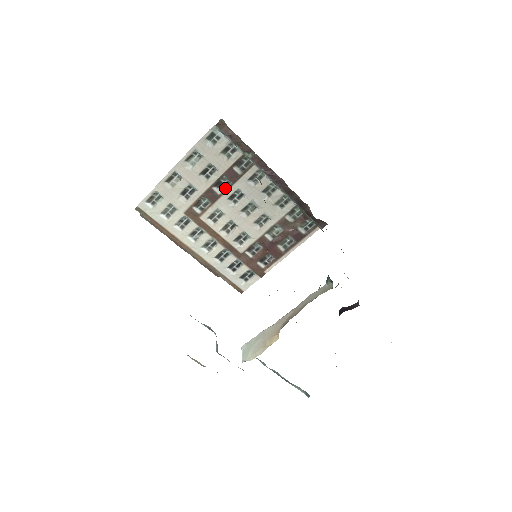
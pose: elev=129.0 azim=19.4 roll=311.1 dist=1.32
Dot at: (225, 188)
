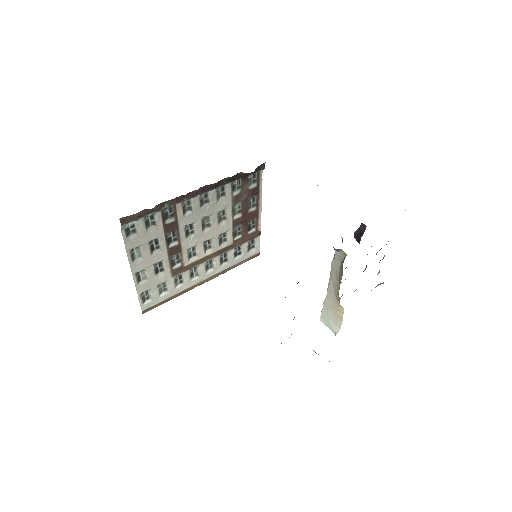
Dot at: (176, 236)
